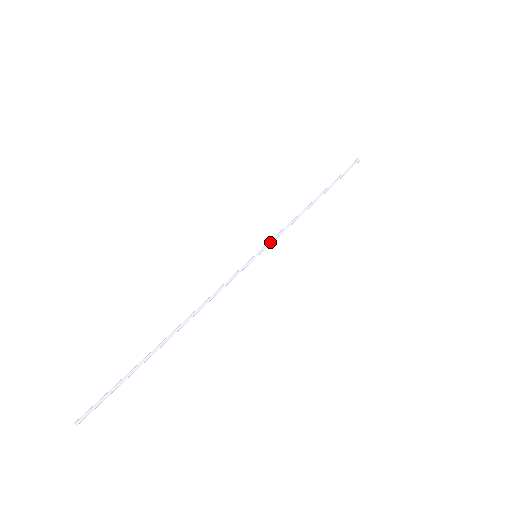
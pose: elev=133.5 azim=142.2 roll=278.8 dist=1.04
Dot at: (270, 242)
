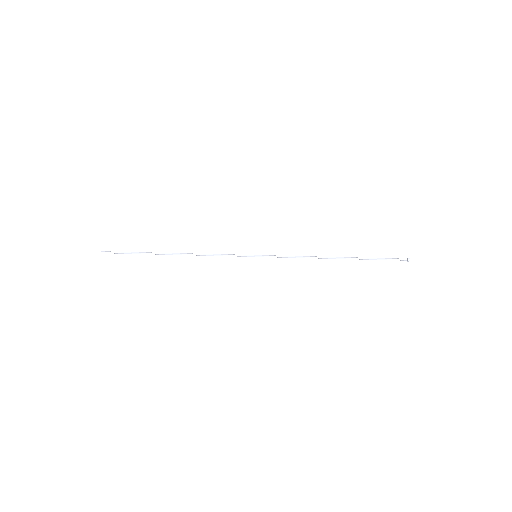
Dot at: (273, 255)
